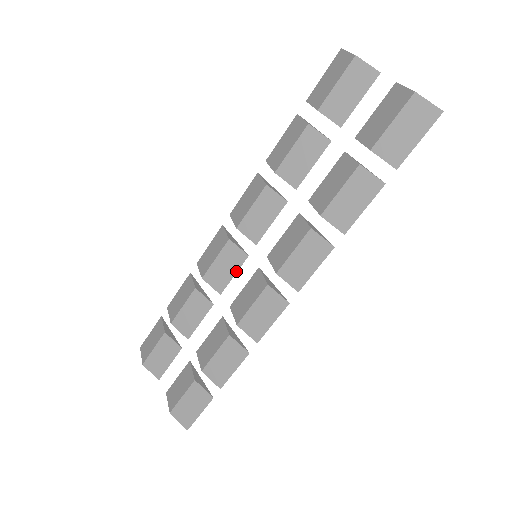
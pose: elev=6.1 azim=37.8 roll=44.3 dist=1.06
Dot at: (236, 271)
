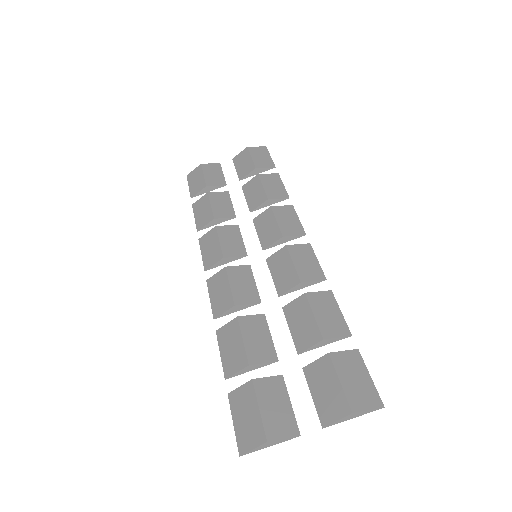
Dot at: (253, 279)
